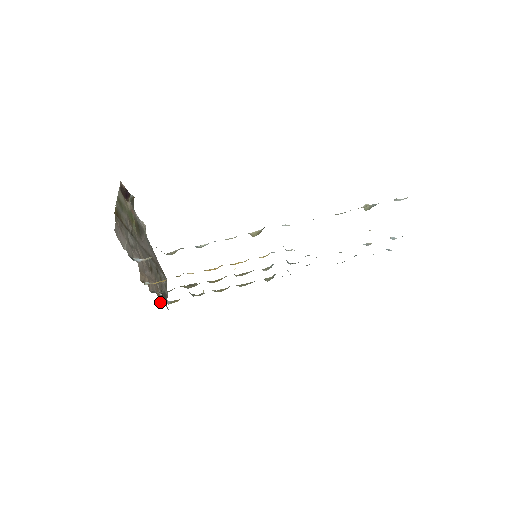
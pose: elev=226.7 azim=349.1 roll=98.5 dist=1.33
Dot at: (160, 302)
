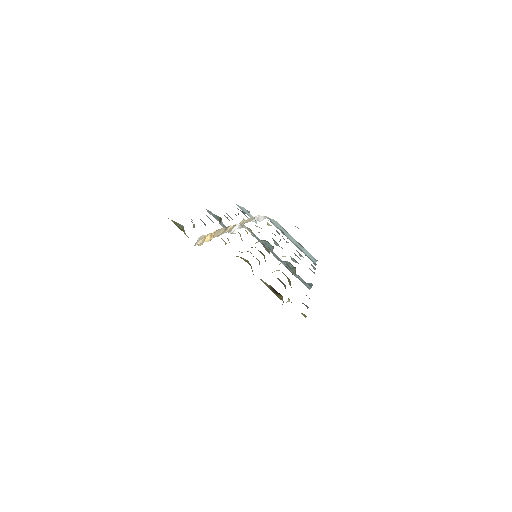
Dot at: occluded
